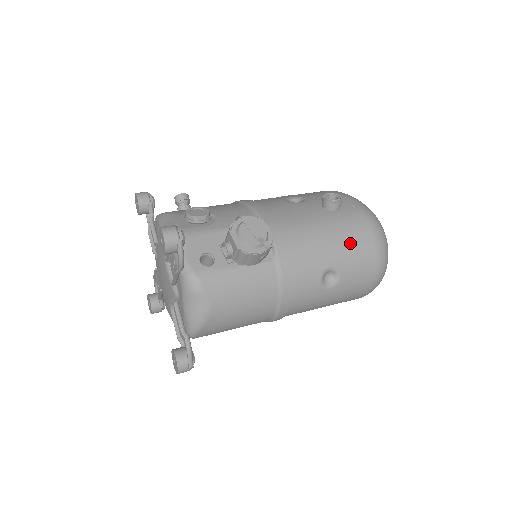
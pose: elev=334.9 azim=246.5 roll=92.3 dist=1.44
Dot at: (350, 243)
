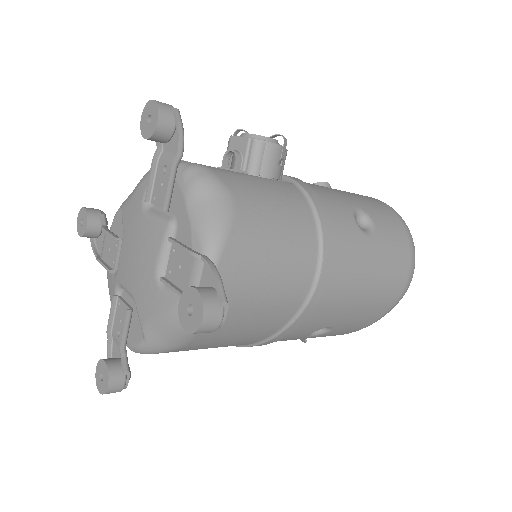
Dot at: (363, 198)
